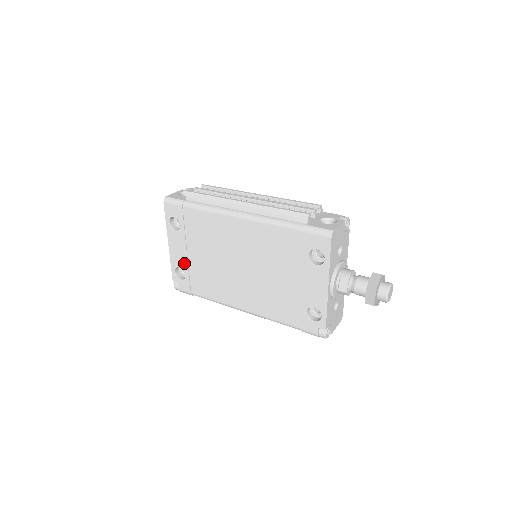
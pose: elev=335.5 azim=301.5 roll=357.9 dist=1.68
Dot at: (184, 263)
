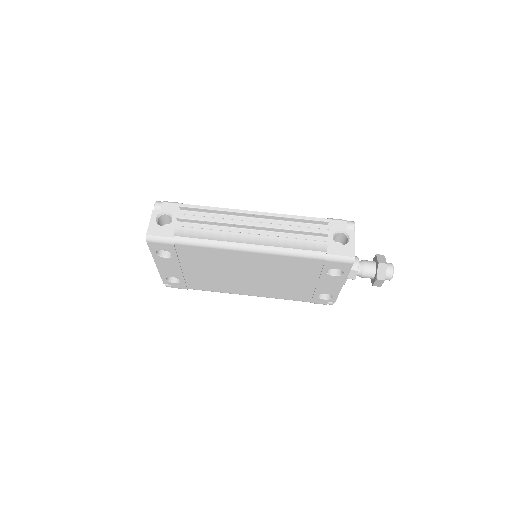
Dot at: (178, 275)
